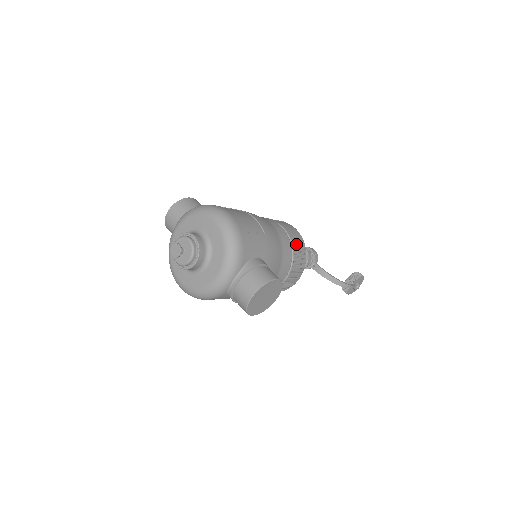
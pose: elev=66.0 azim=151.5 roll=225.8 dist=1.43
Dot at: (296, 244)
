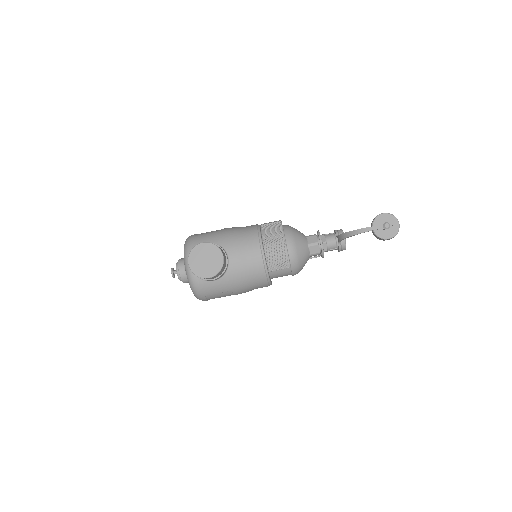
Dot at: (267, 226)
